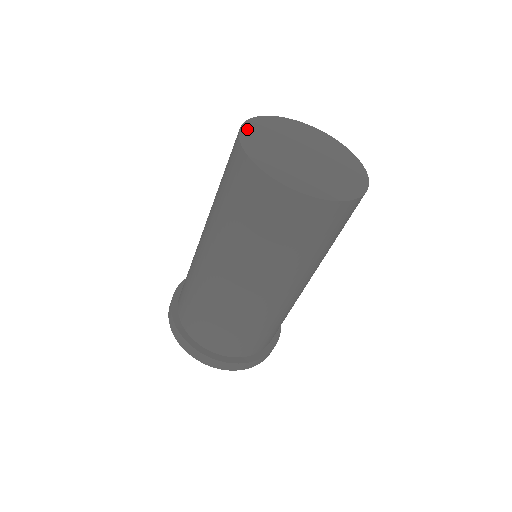
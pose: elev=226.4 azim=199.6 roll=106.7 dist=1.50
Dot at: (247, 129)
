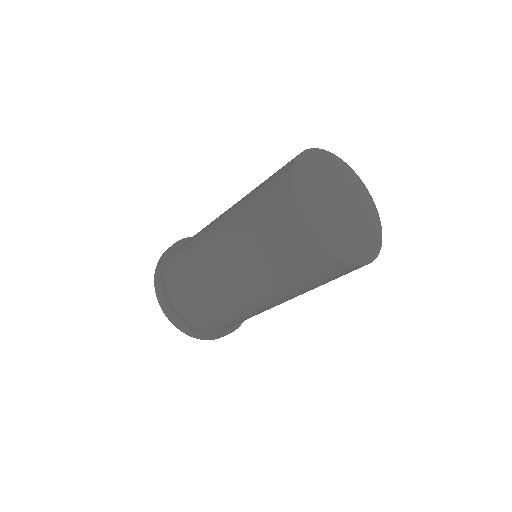
Dot at: (302, 203)
